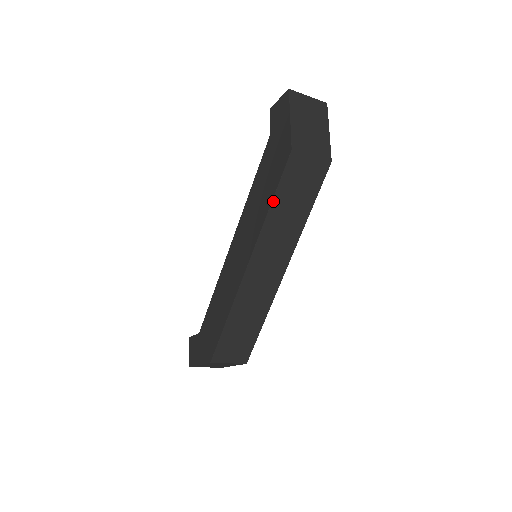
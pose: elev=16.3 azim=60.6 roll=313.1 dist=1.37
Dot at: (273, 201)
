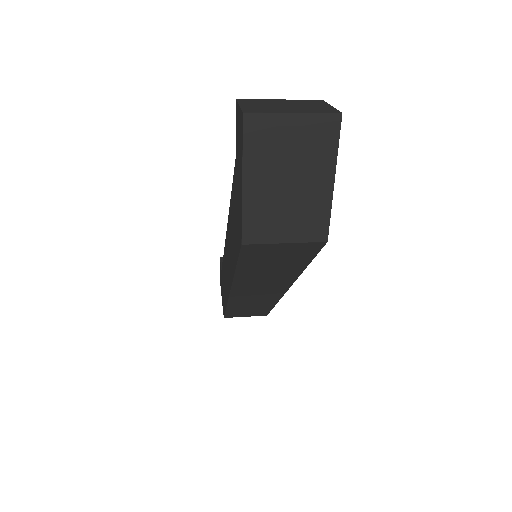
Dot at: (237, 269)
